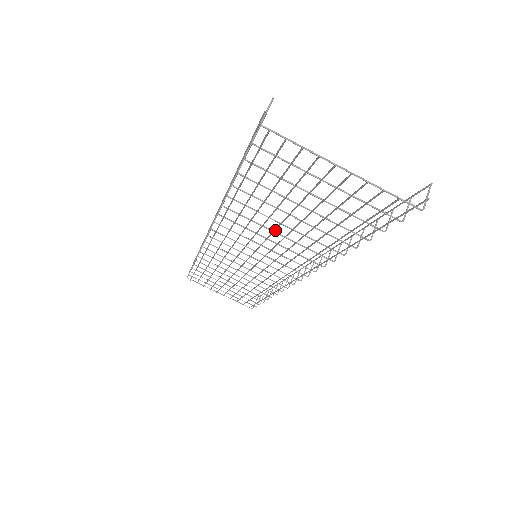
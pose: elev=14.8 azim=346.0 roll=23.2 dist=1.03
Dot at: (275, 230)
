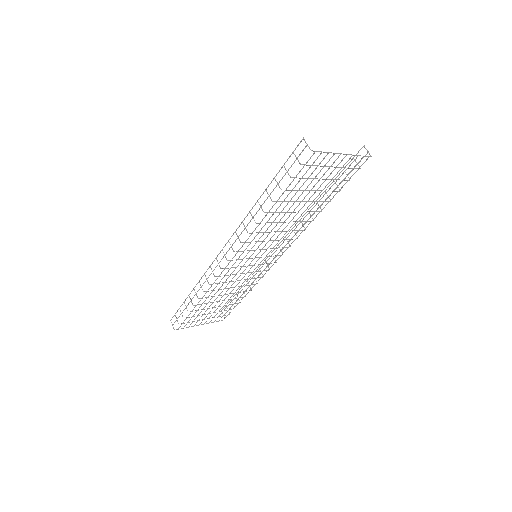
Dot at: occluded
